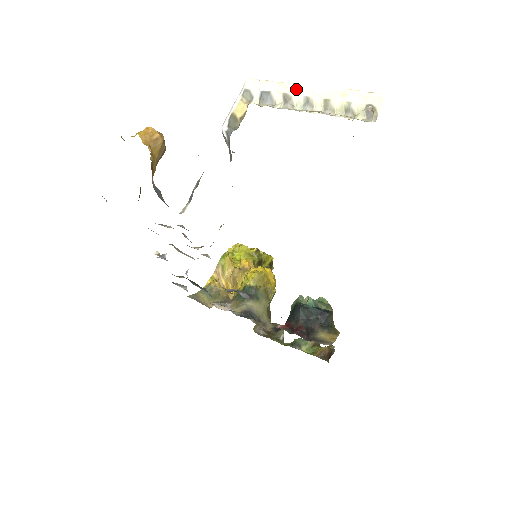
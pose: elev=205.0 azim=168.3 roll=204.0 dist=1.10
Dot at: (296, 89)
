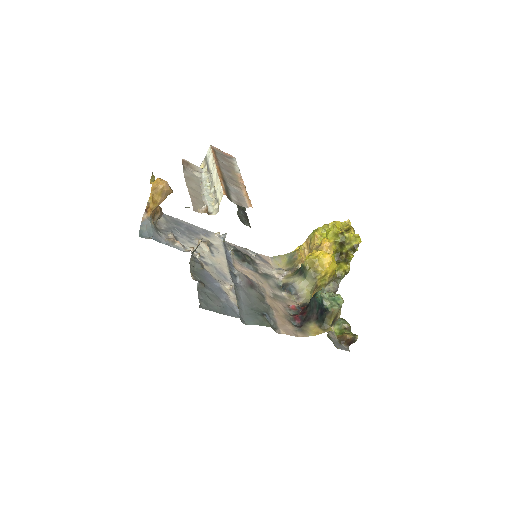
Dot at: (213, 167)
